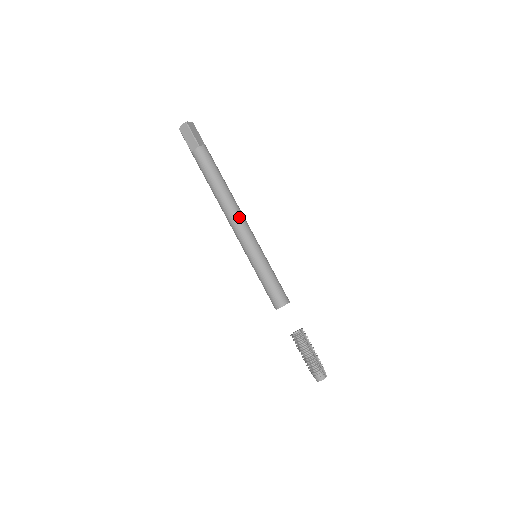
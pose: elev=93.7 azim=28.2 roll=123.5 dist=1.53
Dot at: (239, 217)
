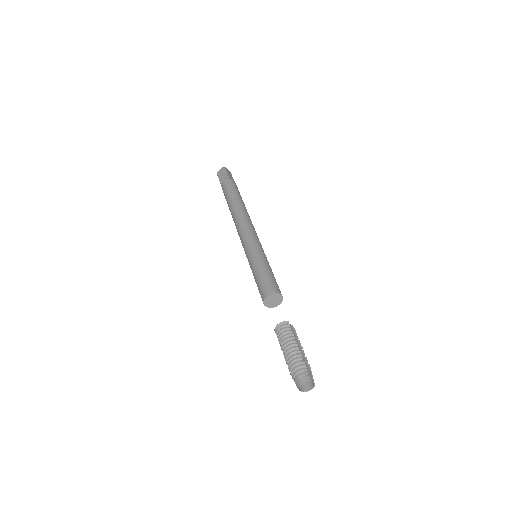
Dot at: (248, 222)
